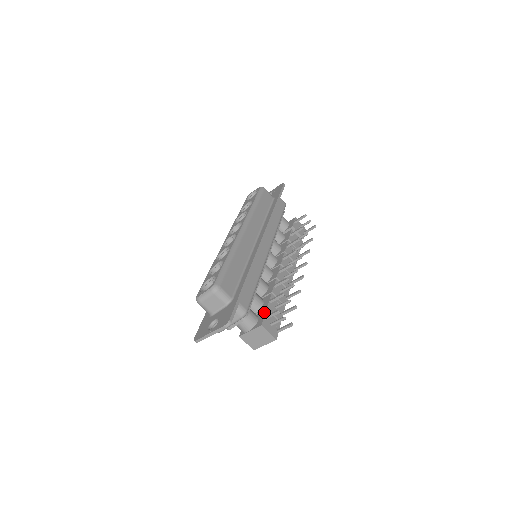
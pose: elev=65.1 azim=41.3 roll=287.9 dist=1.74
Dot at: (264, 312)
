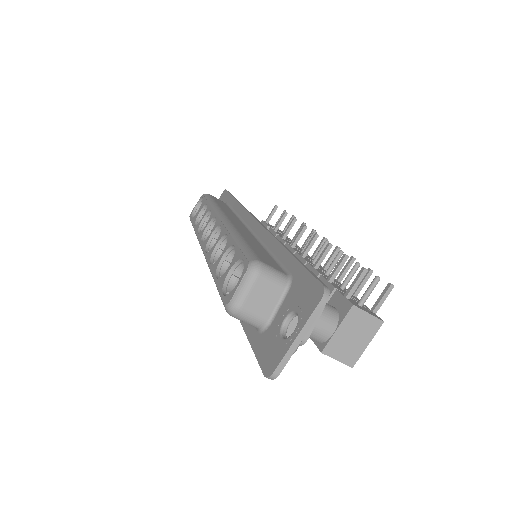
Dot at: (336, 293)
